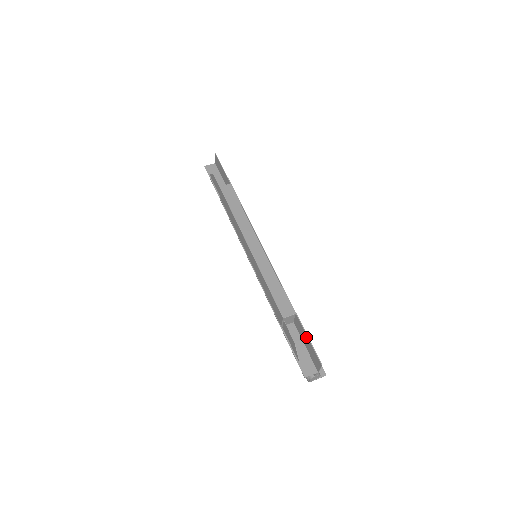
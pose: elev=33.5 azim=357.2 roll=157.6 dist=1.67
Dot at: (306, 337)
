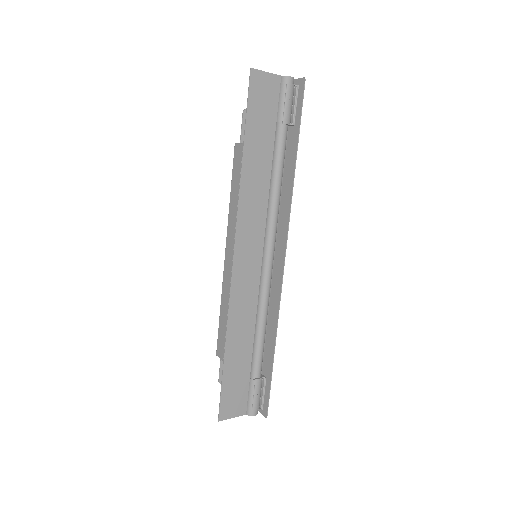
Dot at: (224, 387)
